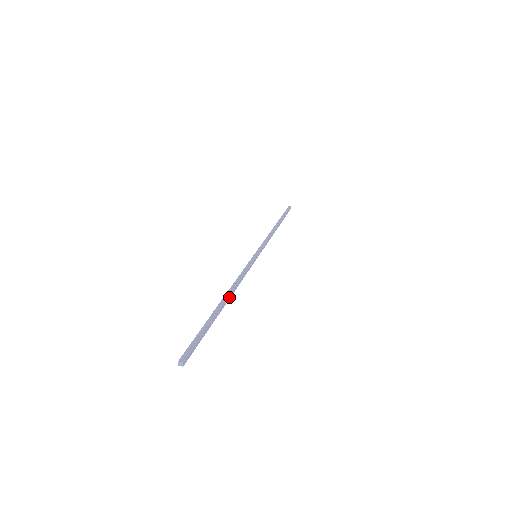
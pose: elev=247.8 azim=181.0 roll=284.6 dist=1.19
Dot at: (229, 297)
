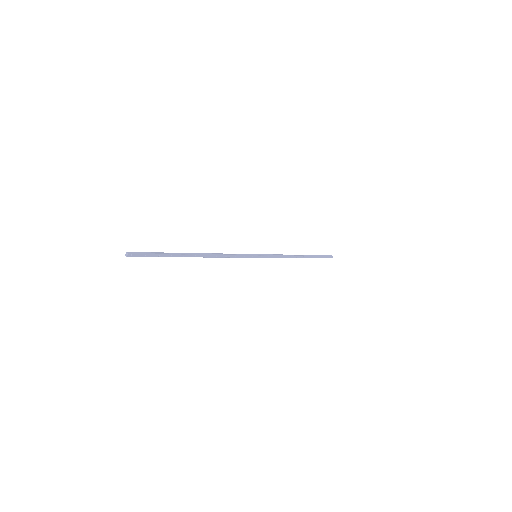
Dot at: (202, 256)
